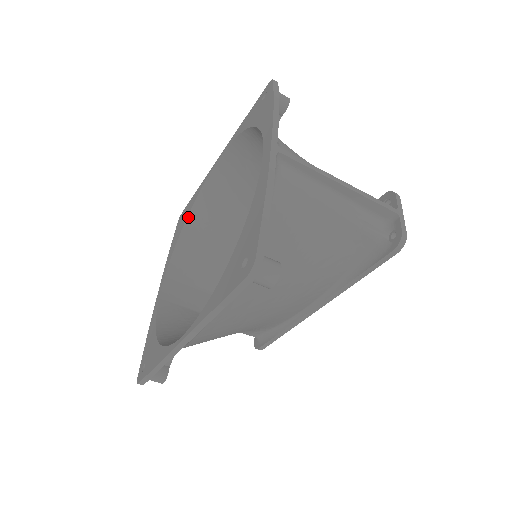
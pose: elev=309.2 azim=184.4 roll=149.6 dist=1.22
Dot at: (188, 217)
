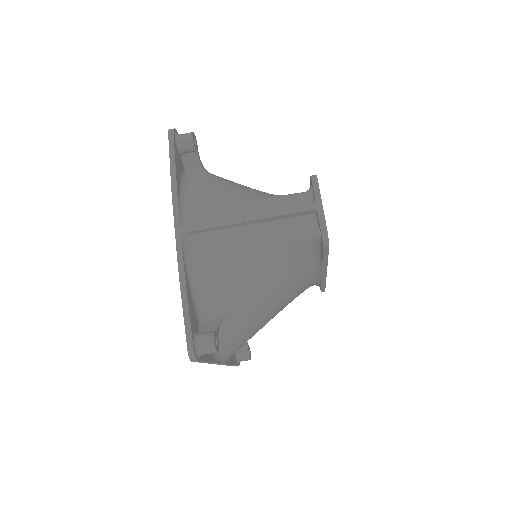
Dot at: occluded
